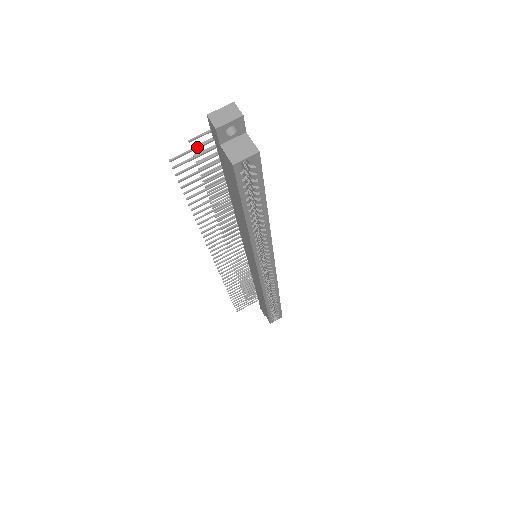
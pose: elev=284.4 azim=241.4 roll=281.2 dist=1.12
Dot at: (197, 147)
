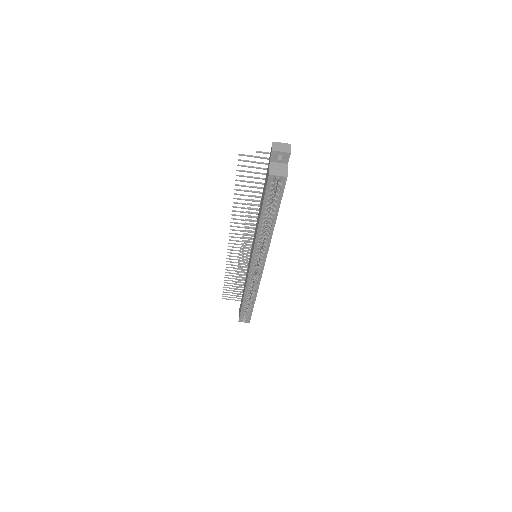
Dot at: (258, 157)
